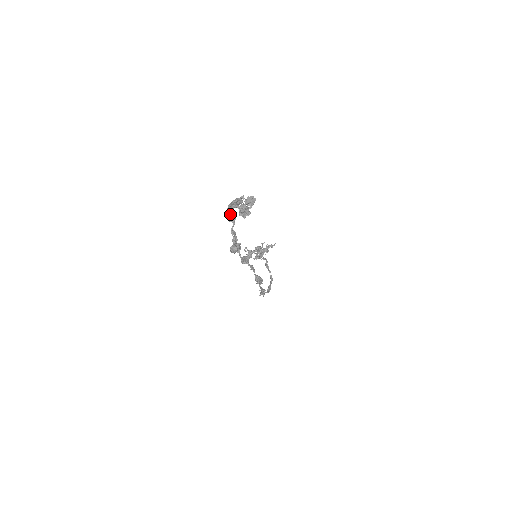
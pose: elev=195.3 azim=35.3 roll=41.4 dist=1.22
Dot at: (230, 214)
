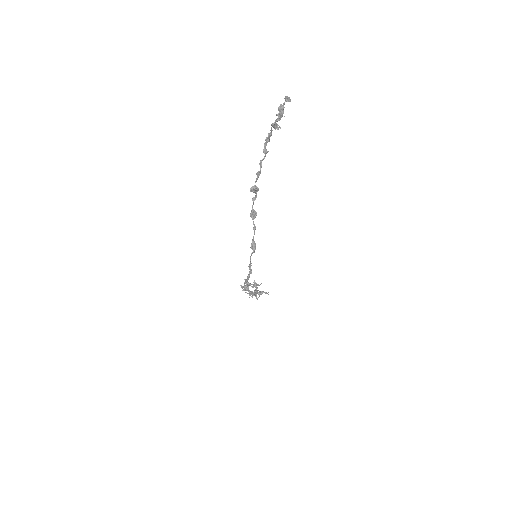
Dot at: (267, 140)
